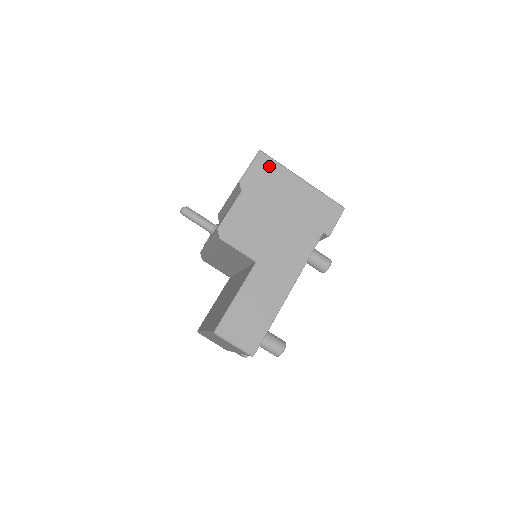
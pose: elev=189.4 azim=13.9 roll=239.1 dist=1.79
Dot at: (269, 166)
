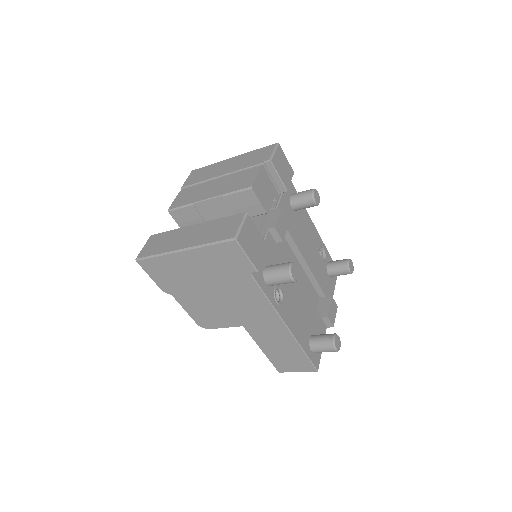
Dot at: (155, 265)
